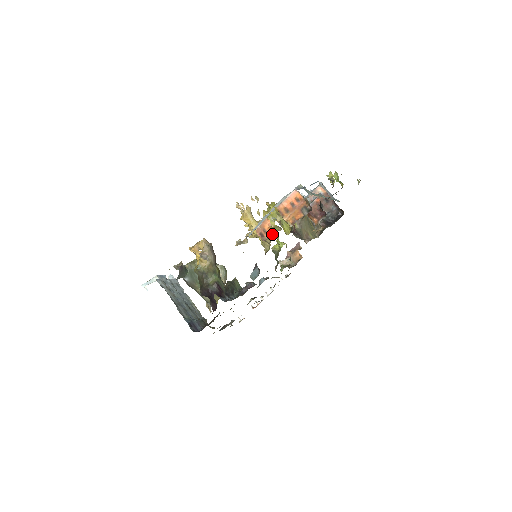
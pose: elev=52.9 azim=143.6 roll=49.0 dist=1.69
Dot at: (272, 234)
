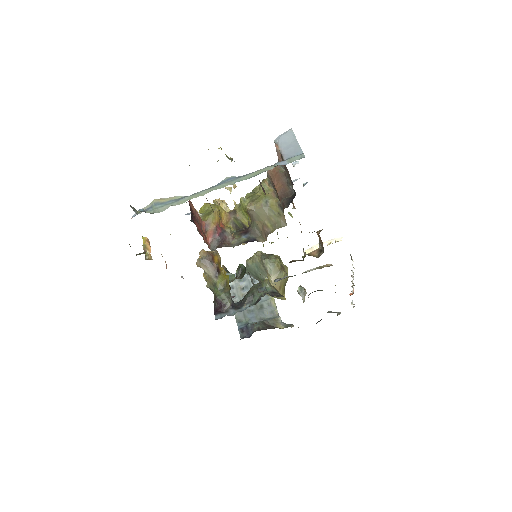
Dot at: occluded
